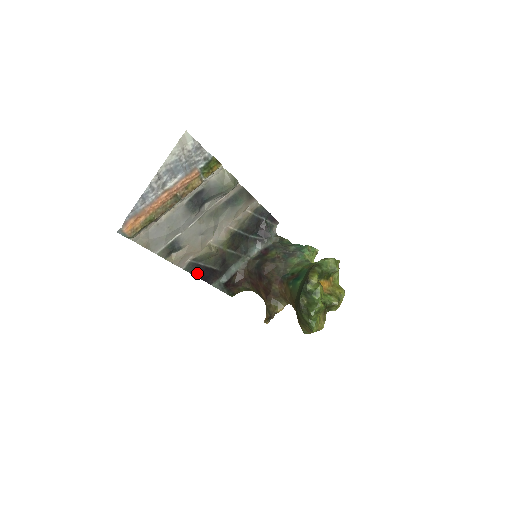
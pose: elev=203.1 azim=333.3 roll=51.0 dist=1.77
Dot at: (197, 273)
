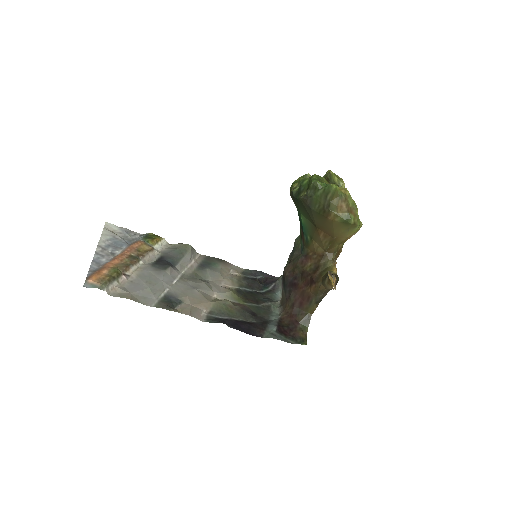
Dot at: (228, 325)
